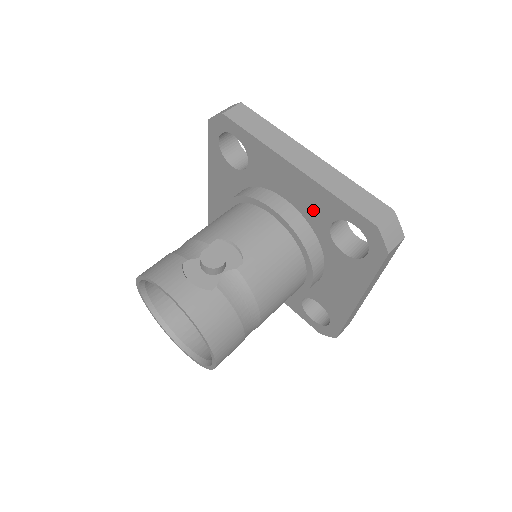
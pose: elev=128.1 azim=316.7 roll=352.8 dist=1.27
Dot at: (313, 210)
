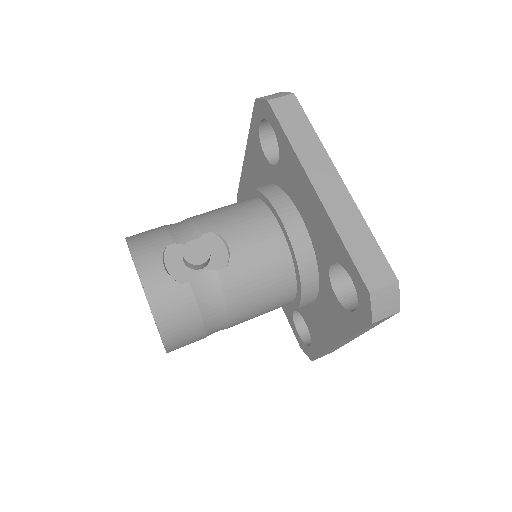
Dot at: (320, 240)
